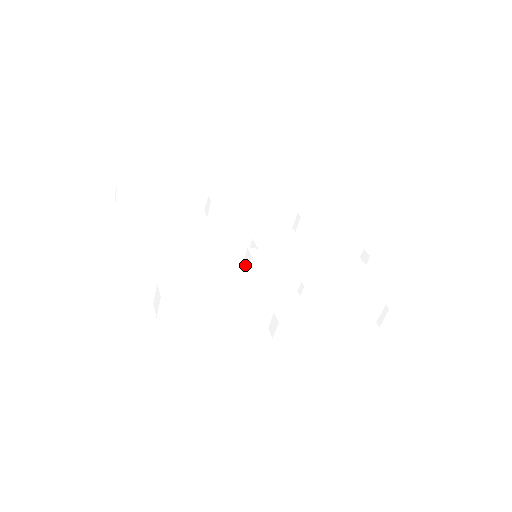
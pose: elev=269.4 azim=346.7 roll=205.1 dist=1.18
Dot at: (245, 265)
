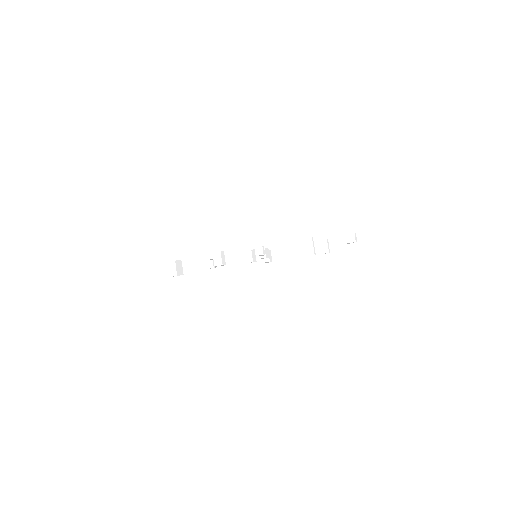
Dot at: occluded
